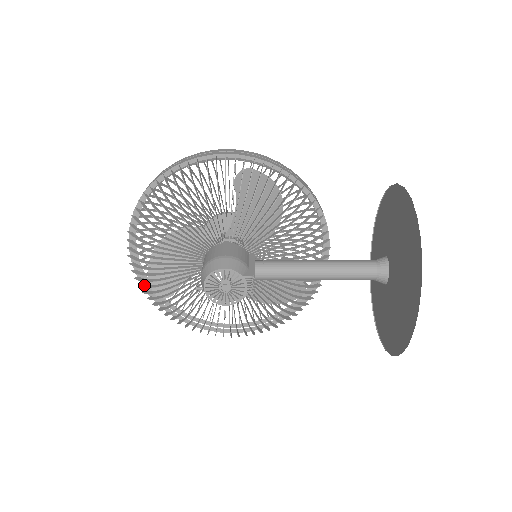
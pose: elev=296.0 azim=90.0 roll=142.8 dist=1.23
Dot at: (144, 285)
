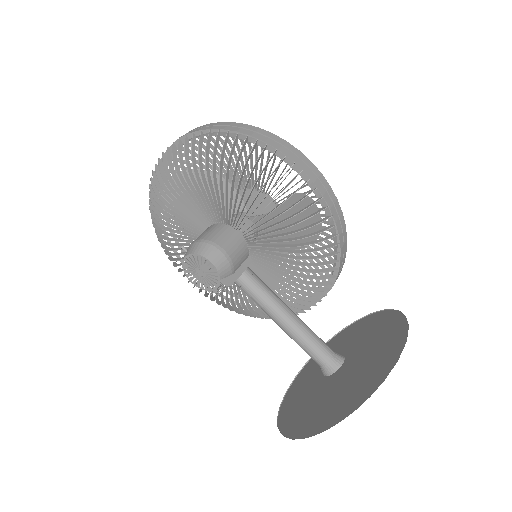
Dot at: (153, 191)
